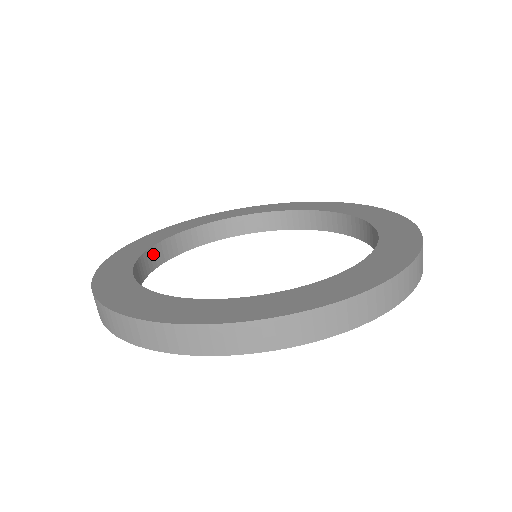
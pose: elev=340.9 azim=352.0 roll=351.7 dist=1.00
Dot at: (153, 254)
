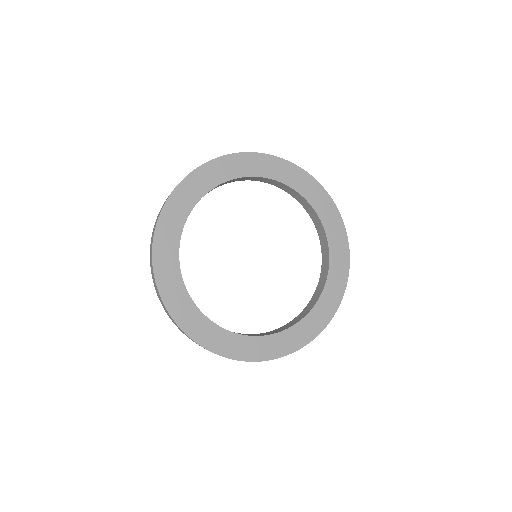
Dot at: (248, 178)
